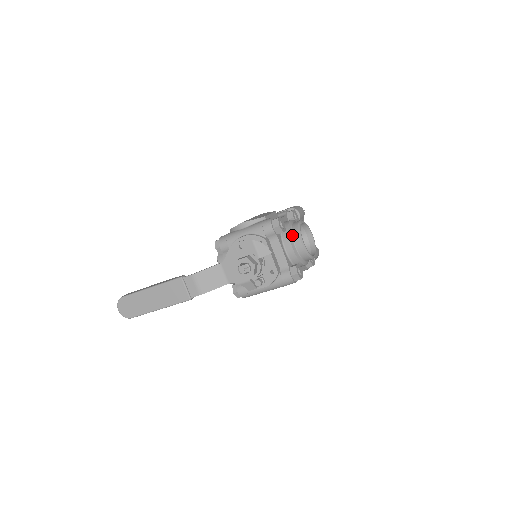
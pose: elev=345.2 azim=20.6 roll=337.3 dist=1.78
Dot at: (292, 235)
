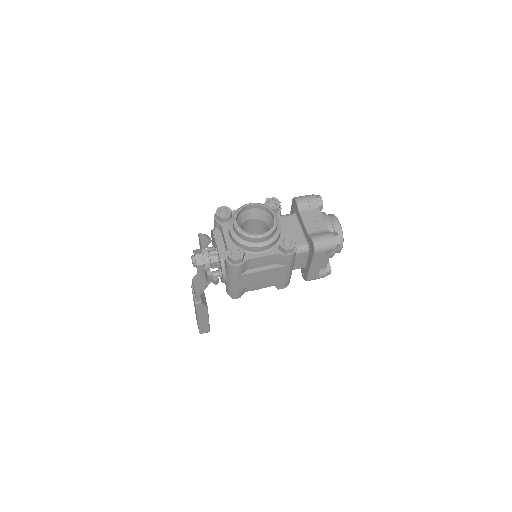
Dot at: occluded
